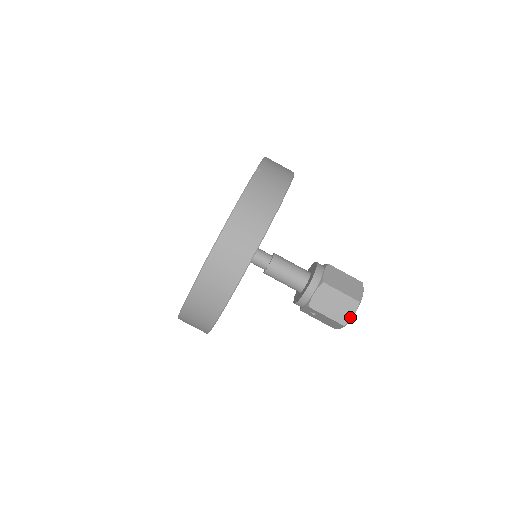
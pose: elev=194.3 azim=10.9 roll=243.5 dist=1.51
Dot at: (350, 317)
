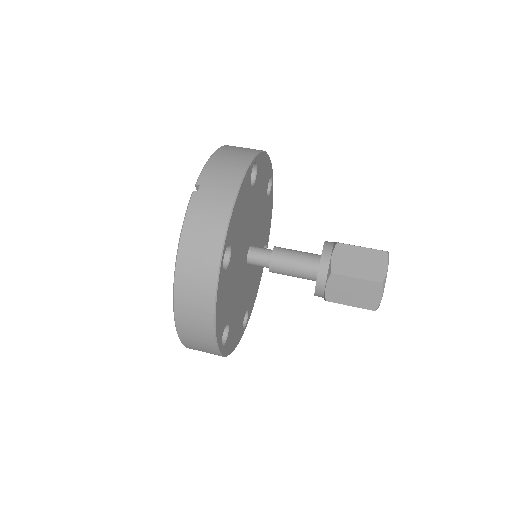
Dot at: (378, 301)
